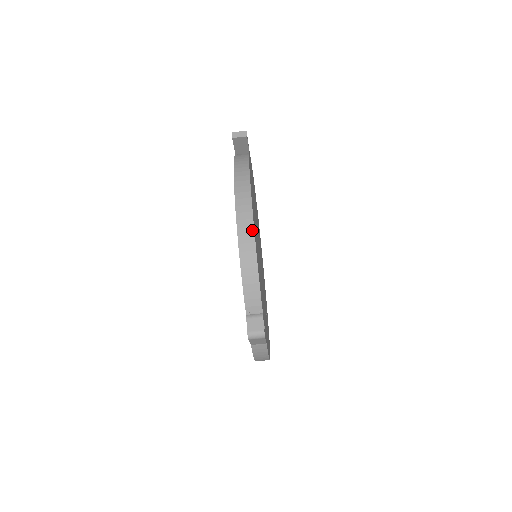
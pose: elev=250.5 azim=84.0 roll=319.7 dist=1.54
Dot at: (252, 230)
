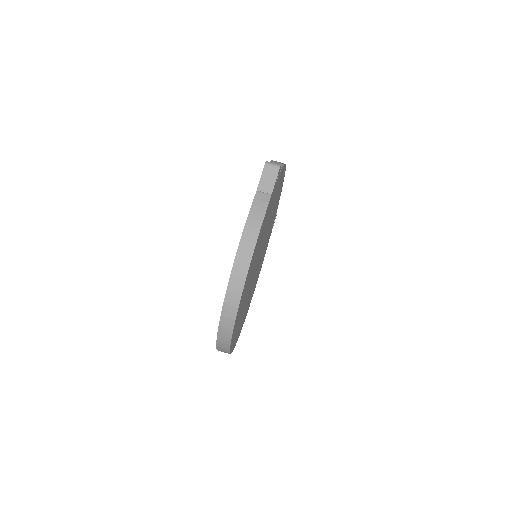
Dot at: occluded
